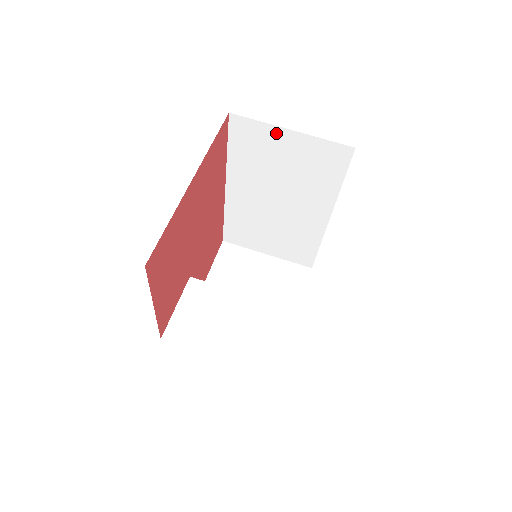
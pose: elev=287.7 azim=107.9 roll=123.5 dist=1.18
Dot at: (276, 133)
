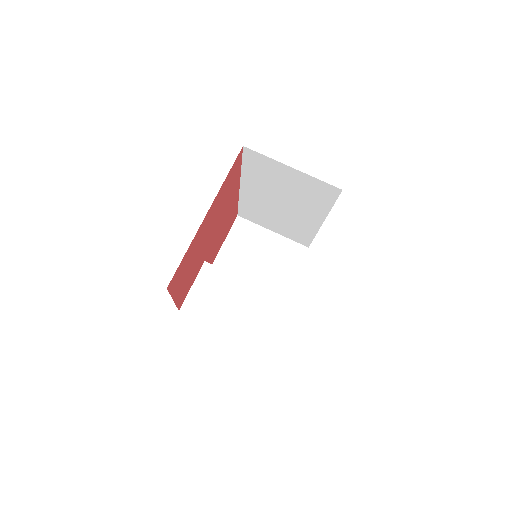
Dot at: (280, 166)
